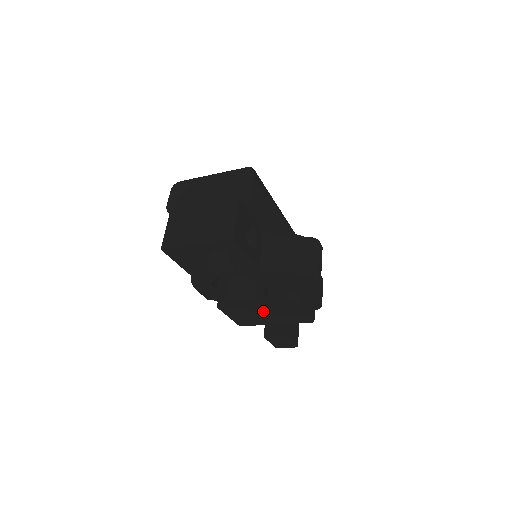
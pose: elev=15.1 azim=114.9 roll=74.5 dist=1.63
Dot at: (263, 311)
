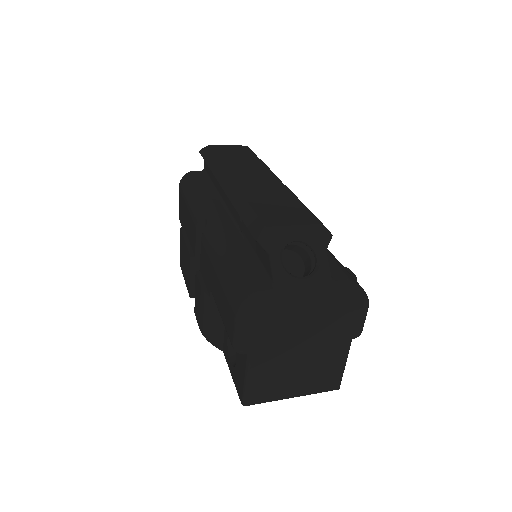
Dot at: occluded
